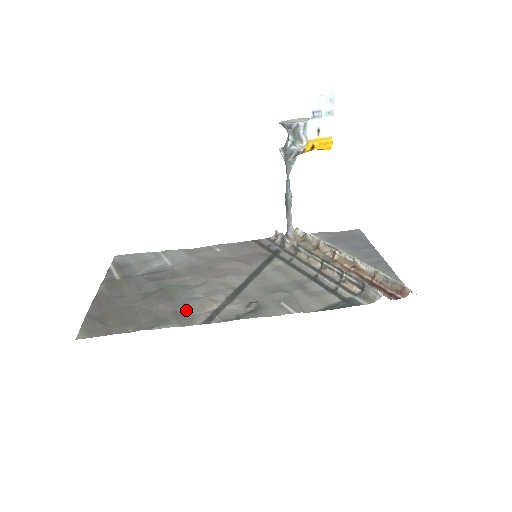
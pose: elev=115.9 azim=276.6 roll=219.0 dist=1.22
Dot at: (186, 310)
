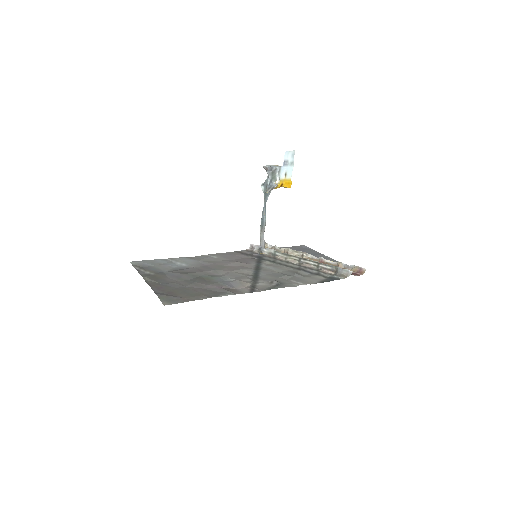
Dot at: (230, 287)
